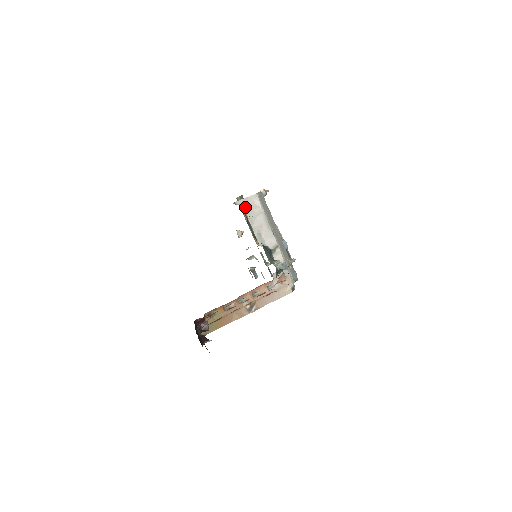
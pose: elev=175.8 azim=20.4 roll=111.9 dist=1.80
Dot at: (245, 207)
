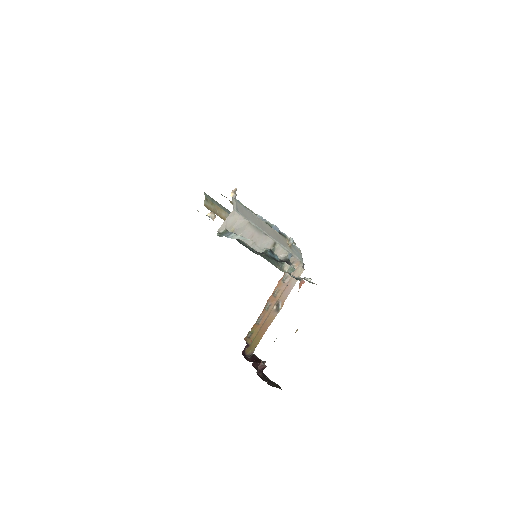
Dot at: (229, 229)
